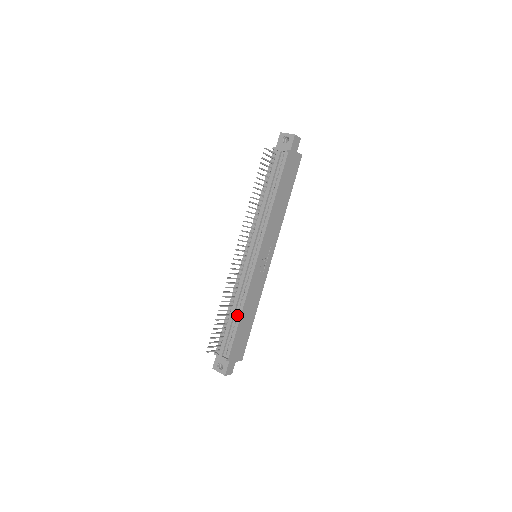
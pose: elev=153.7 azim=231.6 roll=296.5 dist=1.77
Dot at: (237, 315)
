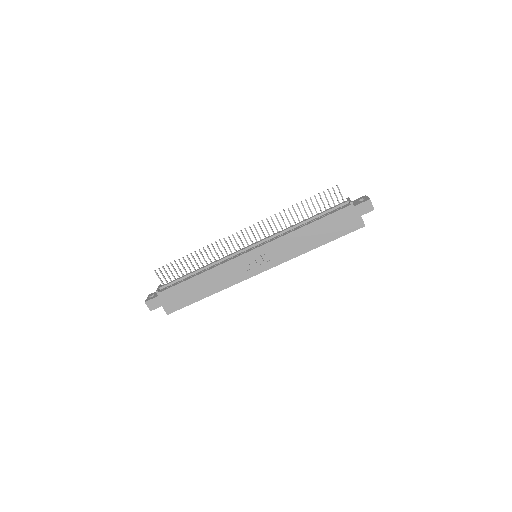
Dot at: (198, 273)
